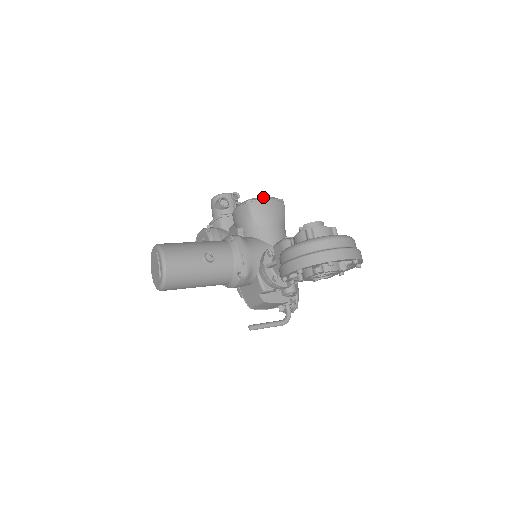
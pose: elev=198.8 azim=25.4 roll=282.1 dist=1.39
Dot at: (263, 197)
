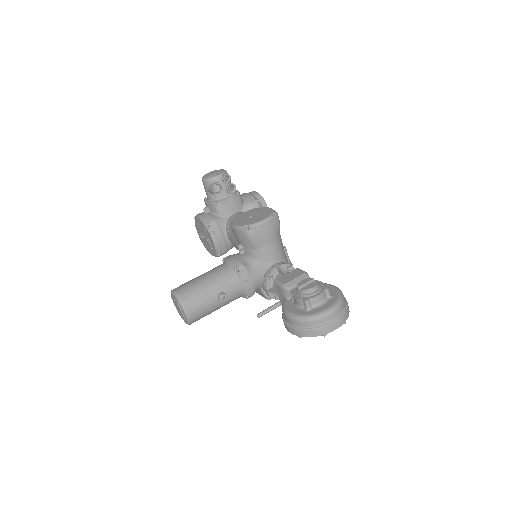
Dot at: (259, 223)
